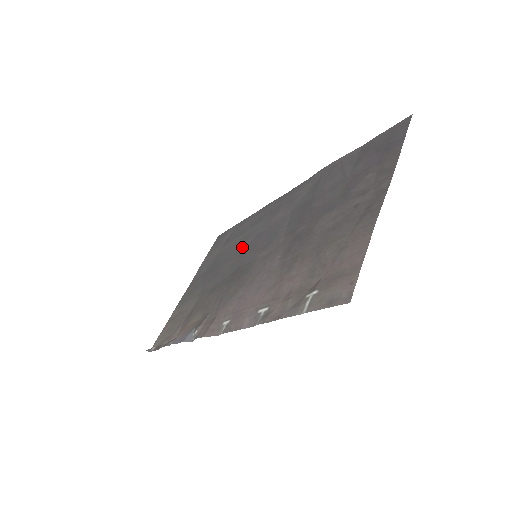
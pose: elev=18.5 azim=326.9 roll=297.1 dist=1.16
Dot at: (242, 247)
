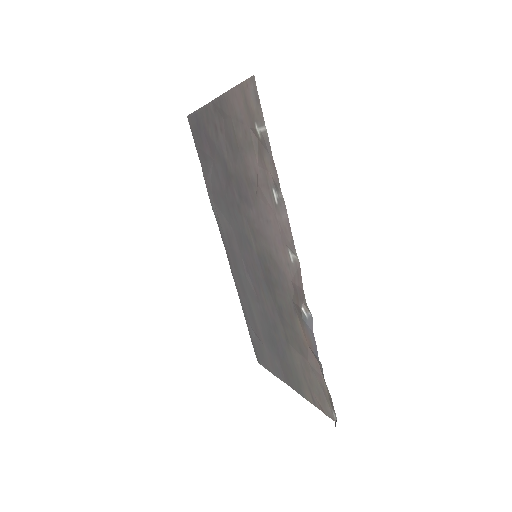
Dot at: (255, 293)
